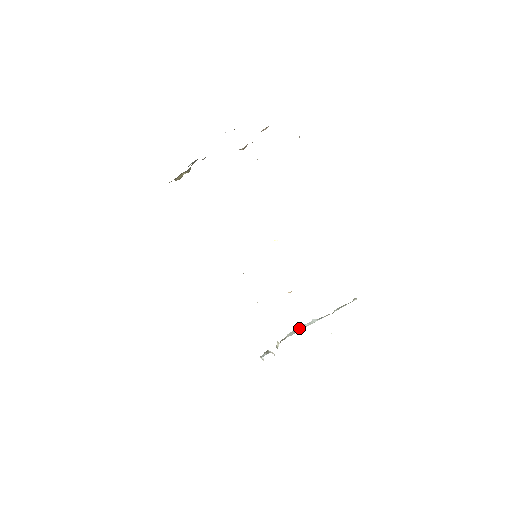
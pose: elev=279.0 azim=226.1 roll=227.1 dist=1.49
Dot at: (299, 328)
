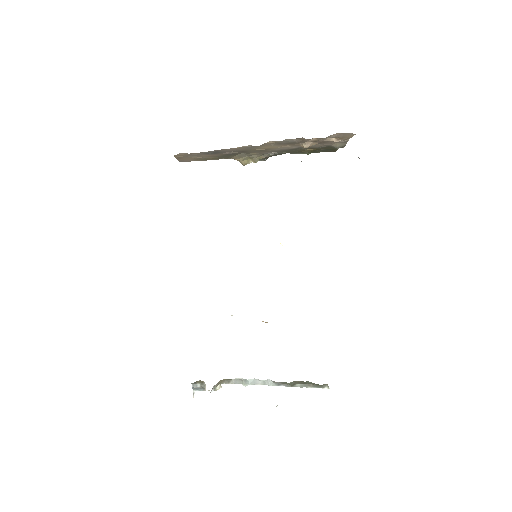
Dot at: (250, 380)
